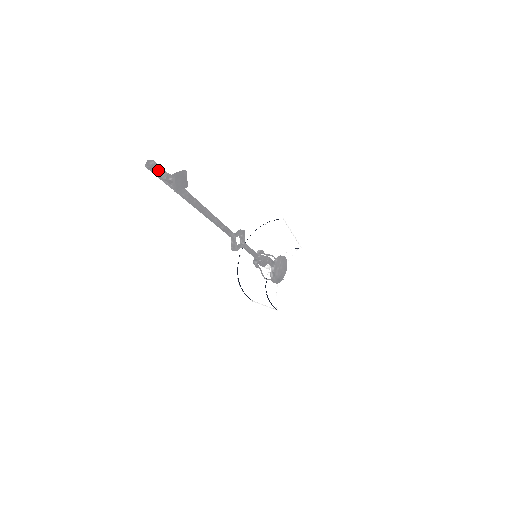
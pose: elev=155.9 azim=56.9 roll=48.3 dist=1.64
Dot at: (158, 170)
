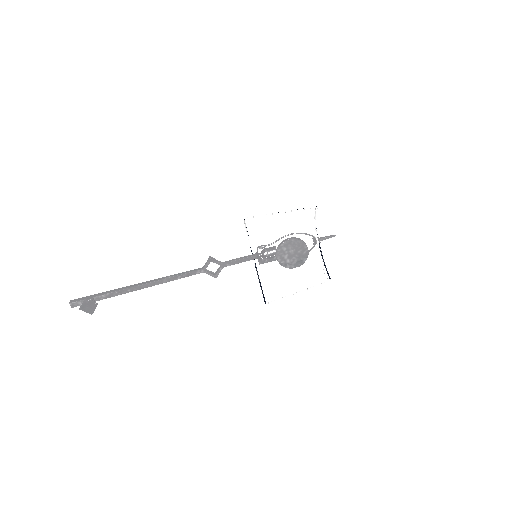
Dot at: (79, 304)
